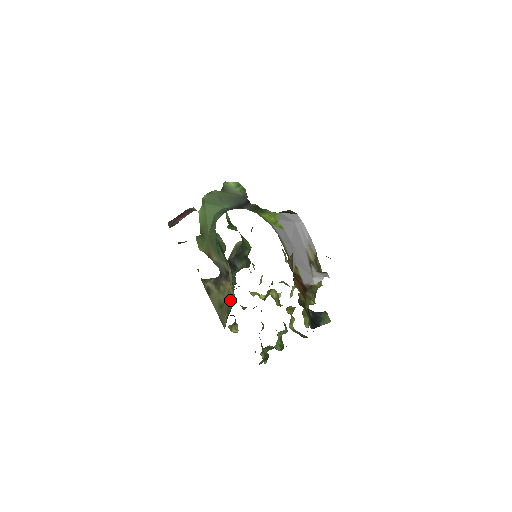
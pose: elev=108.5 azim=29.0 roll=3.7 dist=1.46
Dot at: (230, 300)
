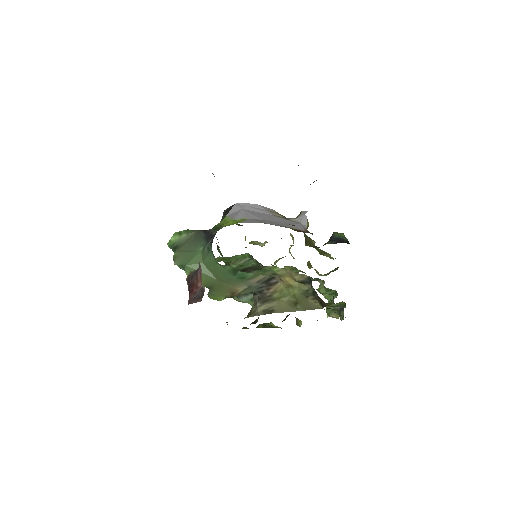
Dot at: (300, 287)
